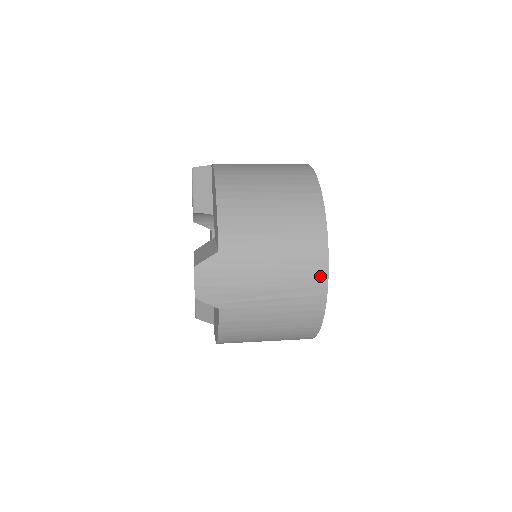
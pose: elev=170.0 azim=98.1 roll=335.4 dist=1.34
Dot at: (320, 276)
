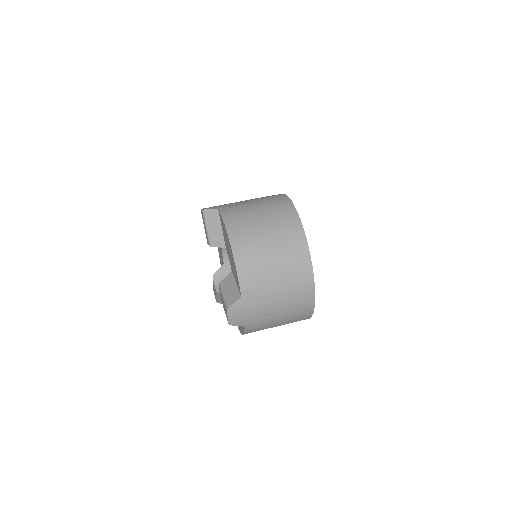
Dot at: (310, 297)
